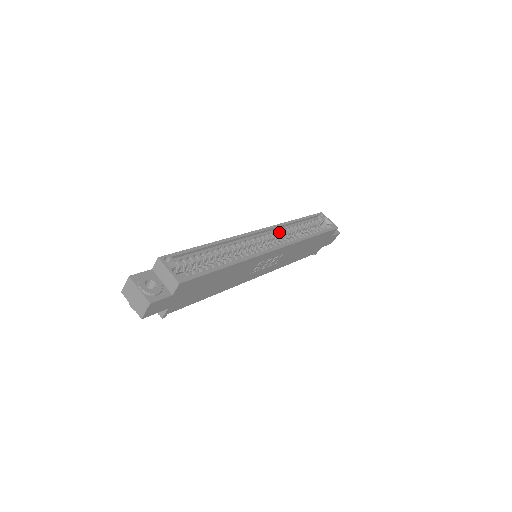
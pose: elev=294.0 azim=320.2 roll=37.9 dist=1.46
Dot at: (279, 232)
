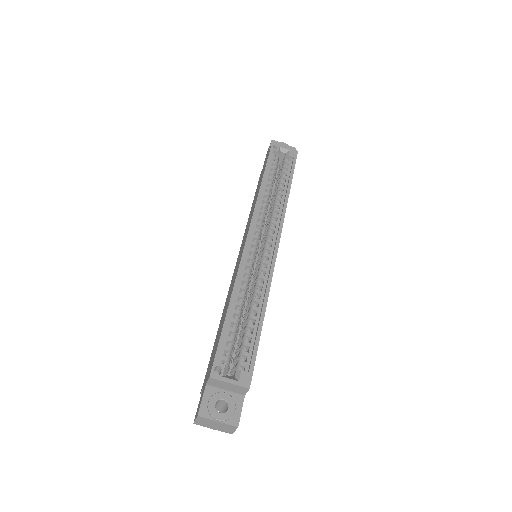
Dot at: (260, 213)
